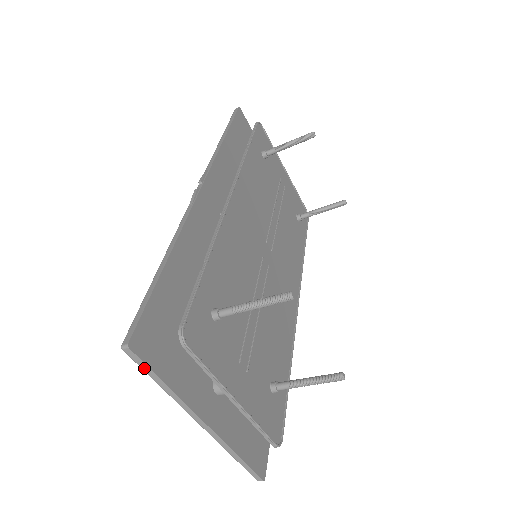
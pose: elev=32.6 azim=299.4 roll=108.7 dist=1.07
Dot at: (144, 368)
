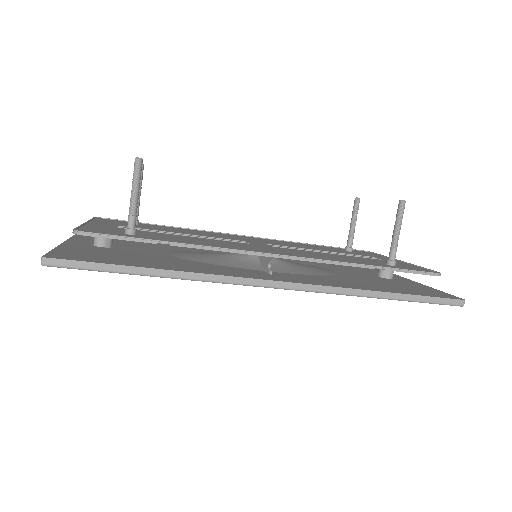
Dot at: occluded
